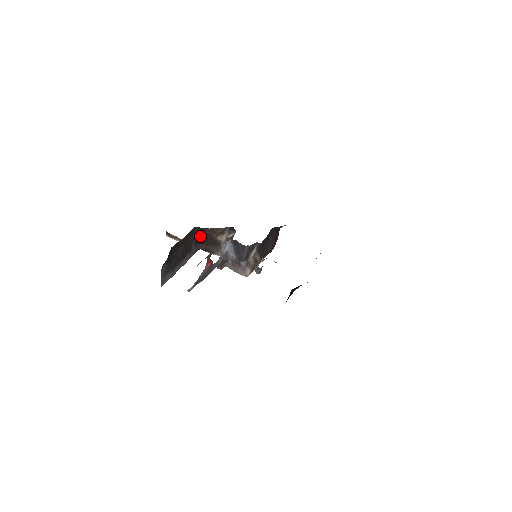
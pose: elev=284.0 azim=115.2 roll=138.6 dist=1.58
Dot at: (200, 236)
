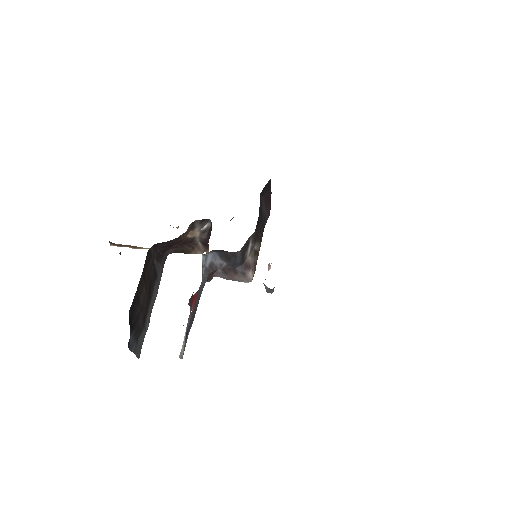
Dot at: (161, 247)
